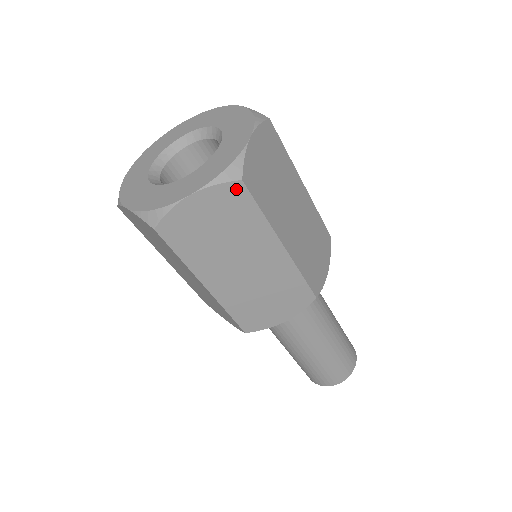
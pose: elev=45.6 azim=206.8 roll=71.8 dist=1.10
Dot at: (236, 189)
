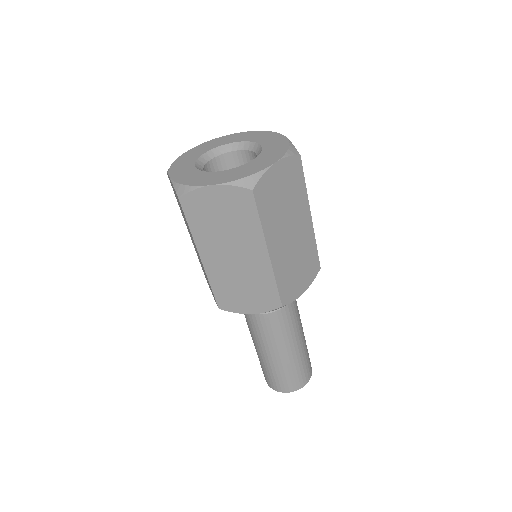
Dot at: (246, 195)
